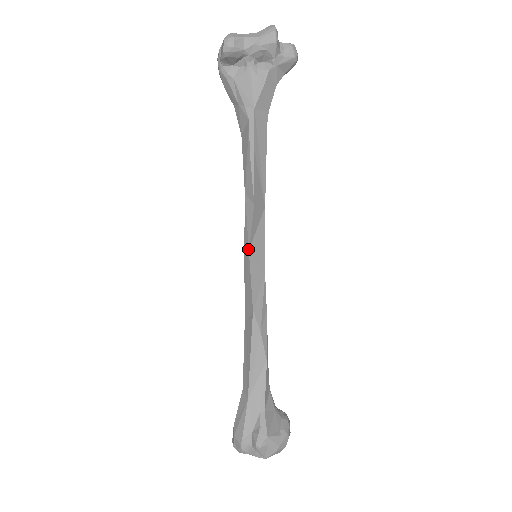
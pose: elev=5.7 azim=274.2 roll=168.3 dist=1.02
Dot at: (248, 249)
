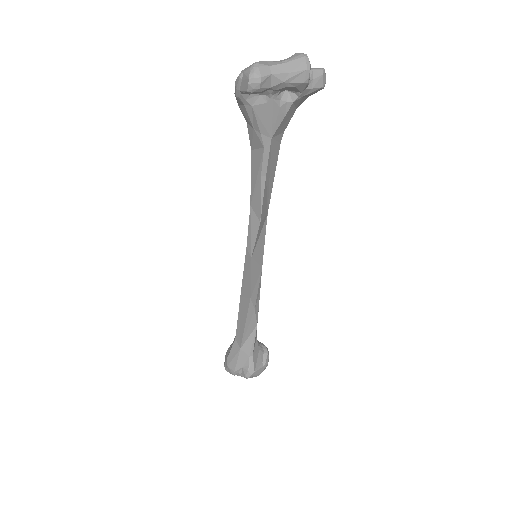
Dot at: (251, 256)
